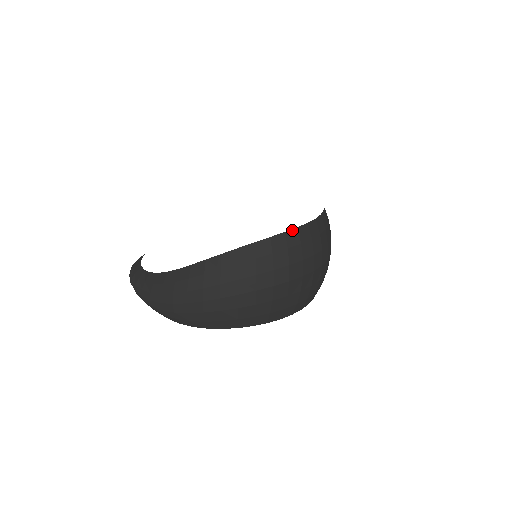
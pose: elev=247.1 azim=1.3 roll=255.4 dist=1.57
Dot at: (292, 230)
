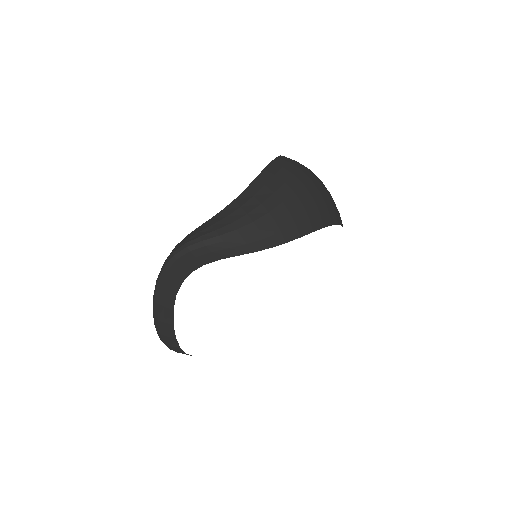
Dot at: occluded
